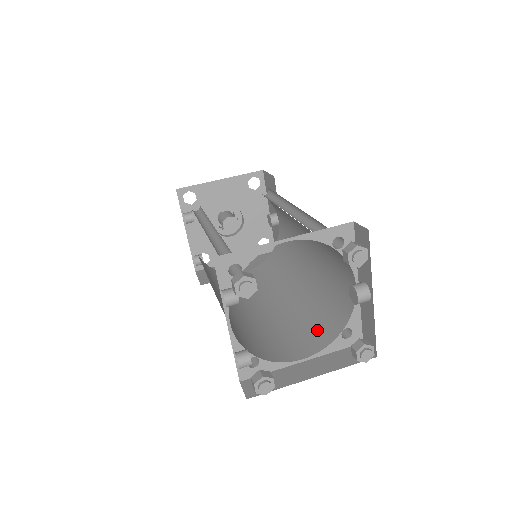
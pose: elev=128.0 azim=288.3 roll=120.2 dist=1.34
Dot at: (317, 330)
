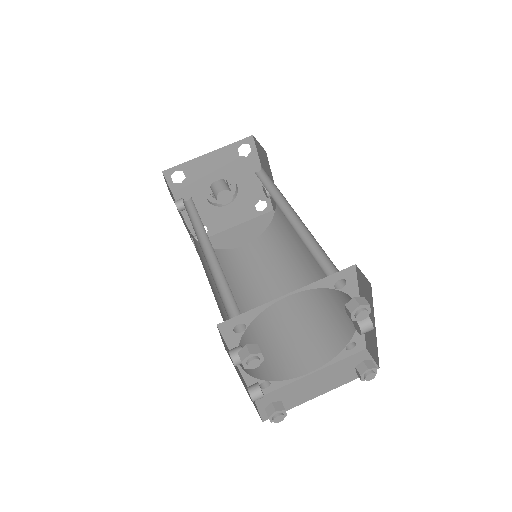
Dot at: (322, 337)
